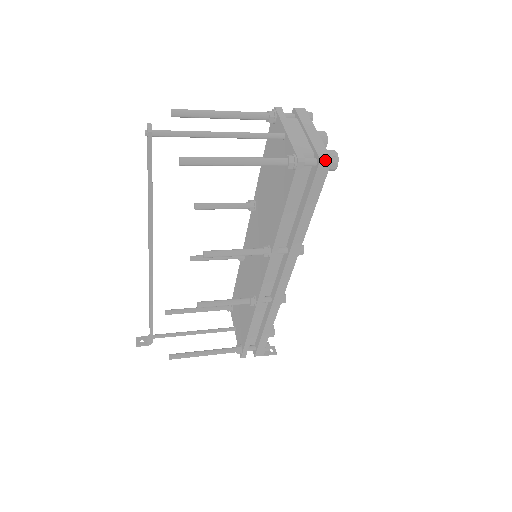
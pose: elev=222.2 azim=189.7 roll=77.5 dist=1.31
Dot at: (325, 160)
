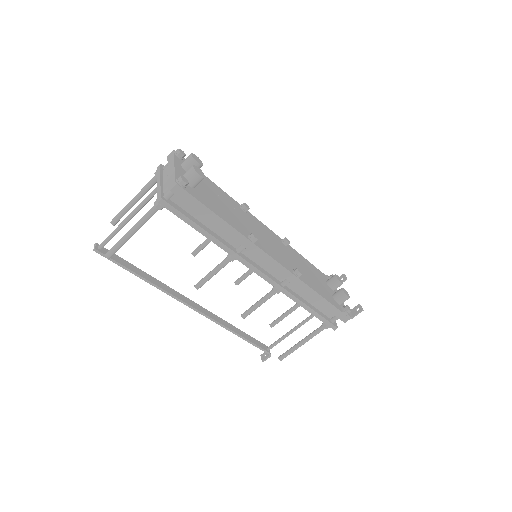
Dot at: (172, 186)
